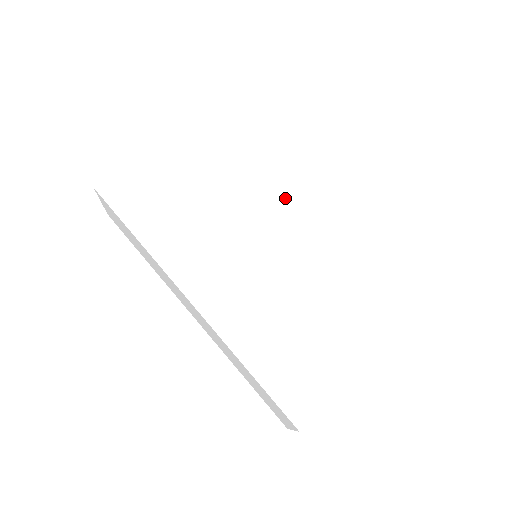
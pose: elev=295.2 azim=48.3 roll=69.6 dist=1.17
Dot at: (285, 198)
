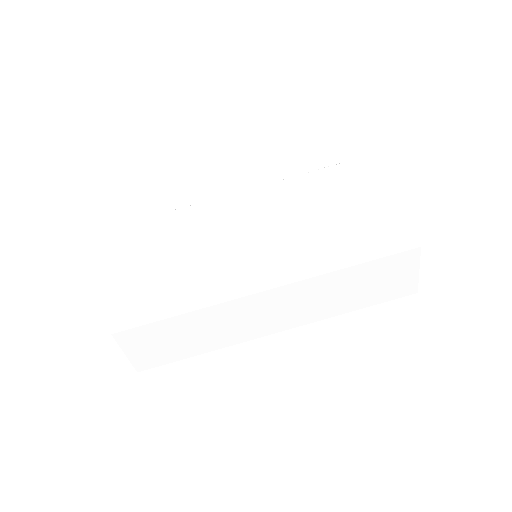
Dot at: (224, 211)
